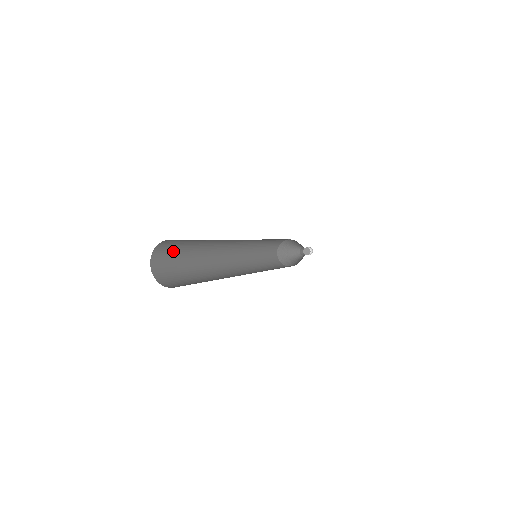
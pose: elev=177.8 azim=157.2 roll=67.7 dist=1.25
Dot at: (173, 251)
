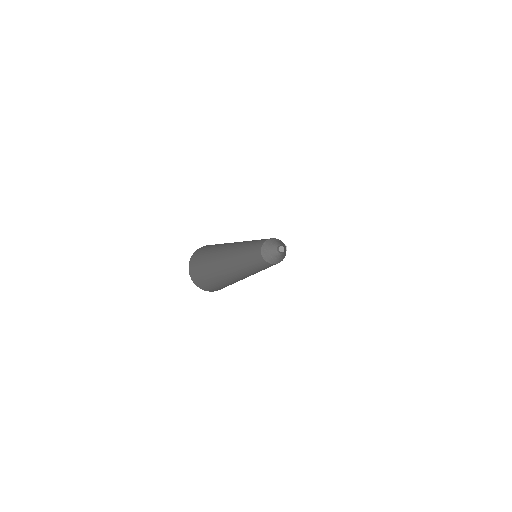
Dot at: (202, 273)
